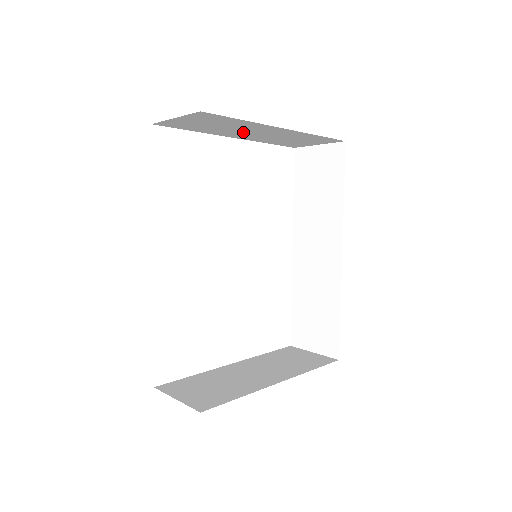
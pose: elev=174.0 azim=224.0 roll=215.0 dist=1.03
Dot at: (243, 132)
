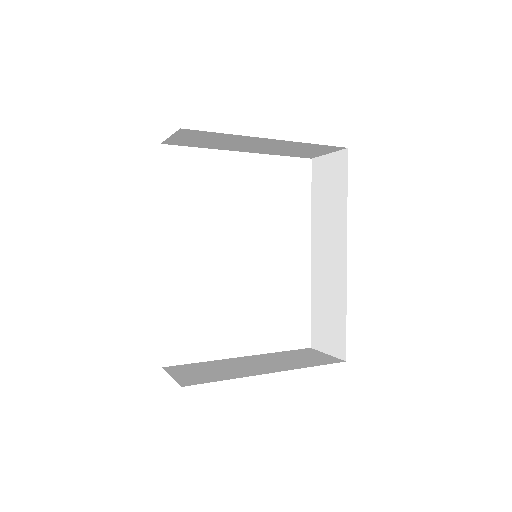
Dot at: (243, 145)
